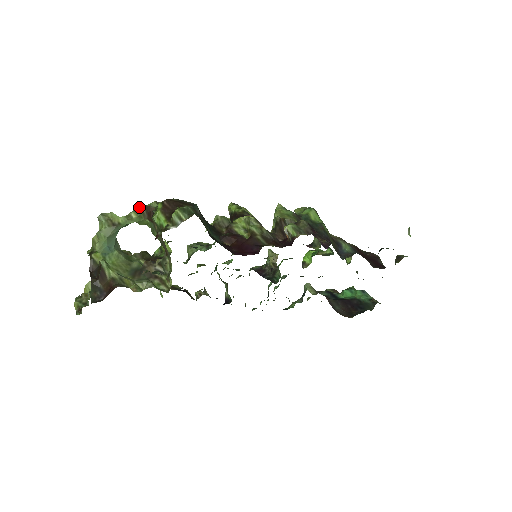
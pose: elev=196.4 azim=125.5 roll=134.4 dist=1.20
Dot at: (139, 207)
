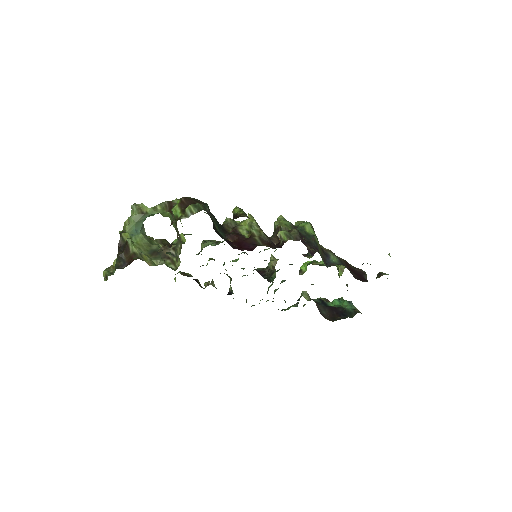
Dot at: occluded
